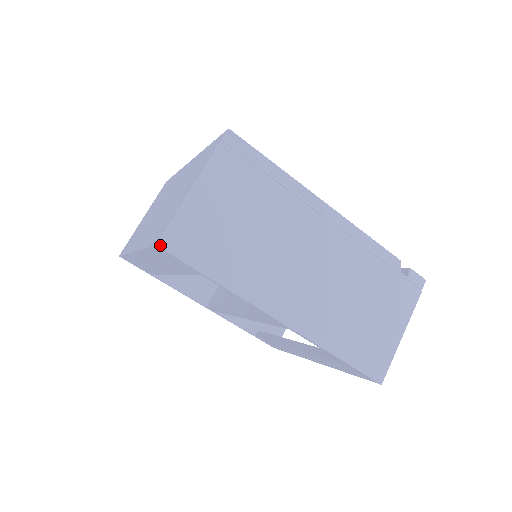
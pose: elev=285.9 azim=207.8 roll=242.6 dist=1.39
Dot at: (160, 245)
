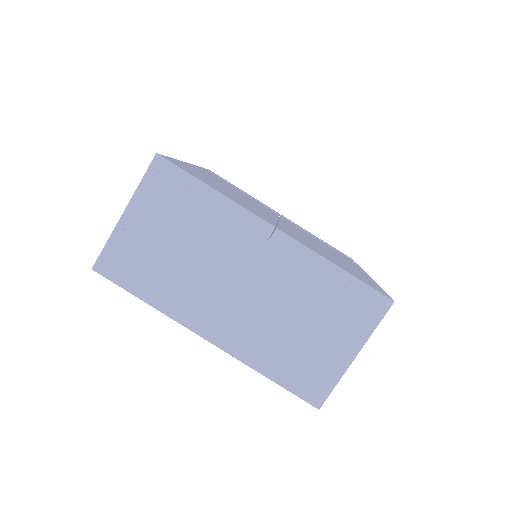
Dot at: (320, 407)
